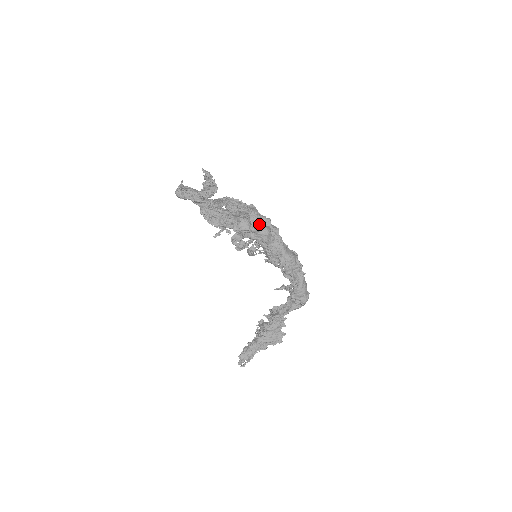
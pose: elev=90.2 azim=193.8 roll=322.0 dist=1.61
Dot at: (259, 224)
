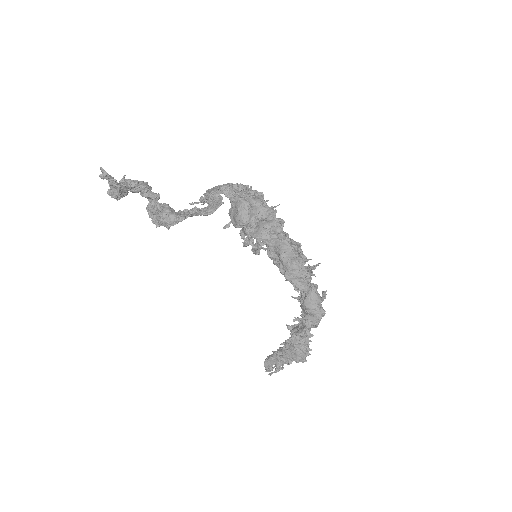
Dot at: (261, 217)
